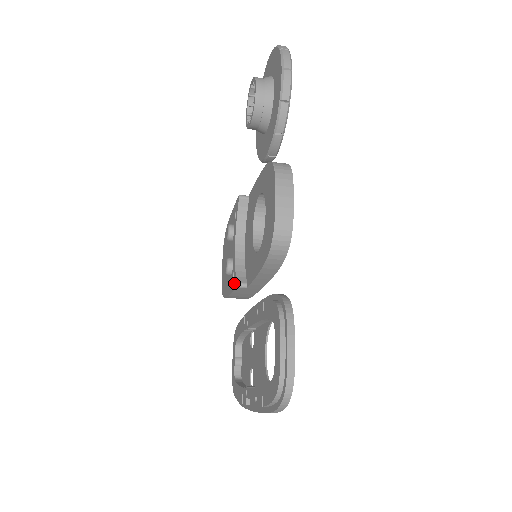
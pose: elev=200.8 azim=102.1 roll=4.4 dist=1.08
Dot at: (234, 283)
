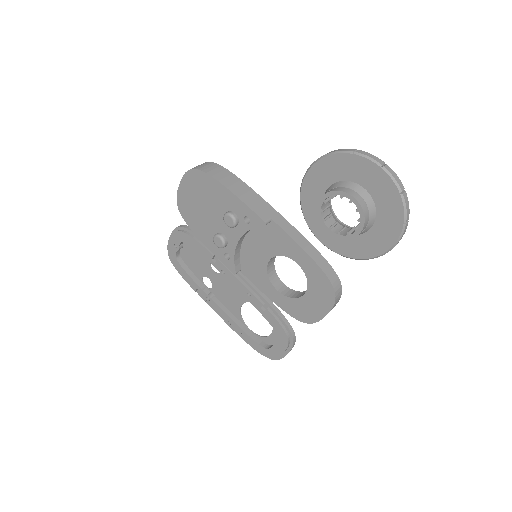
Dot at: (229, 265)
